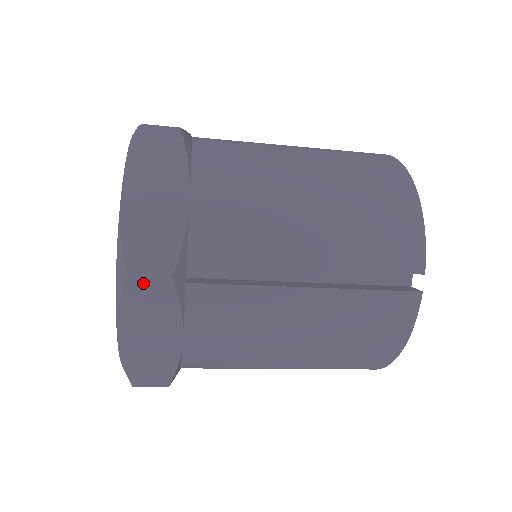
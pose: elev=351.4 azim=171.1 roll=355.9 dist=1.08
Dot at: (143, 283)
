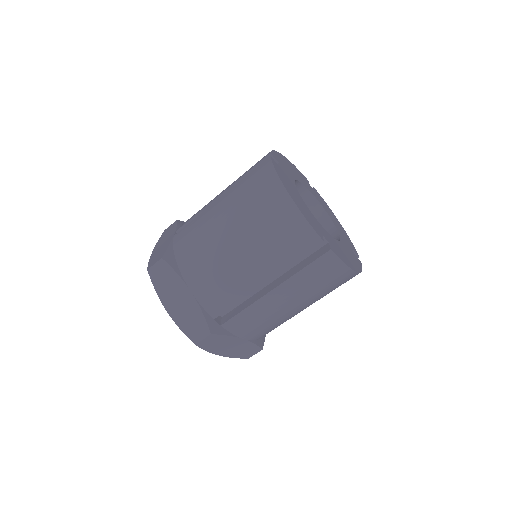
Dot at: (204, 342)
